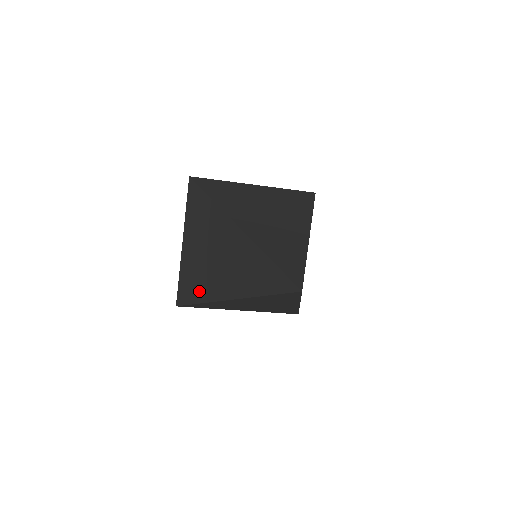
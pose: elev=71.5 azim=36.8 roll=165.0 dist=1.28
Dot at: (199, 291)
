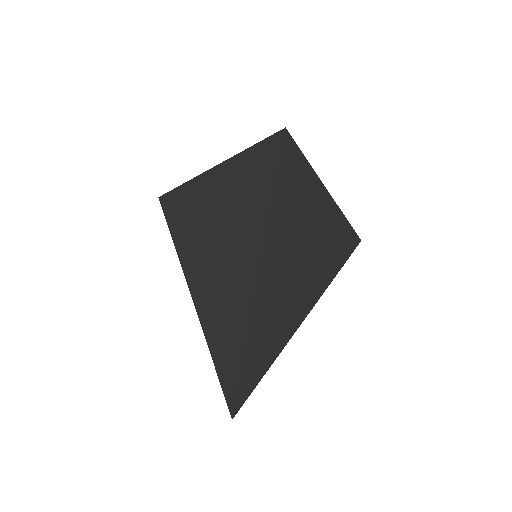
Dot at: occluded
